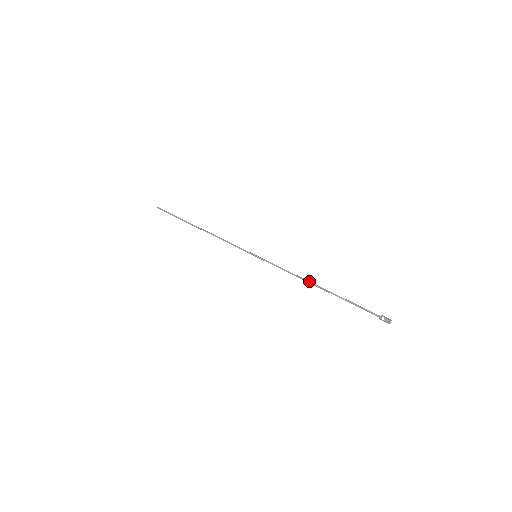
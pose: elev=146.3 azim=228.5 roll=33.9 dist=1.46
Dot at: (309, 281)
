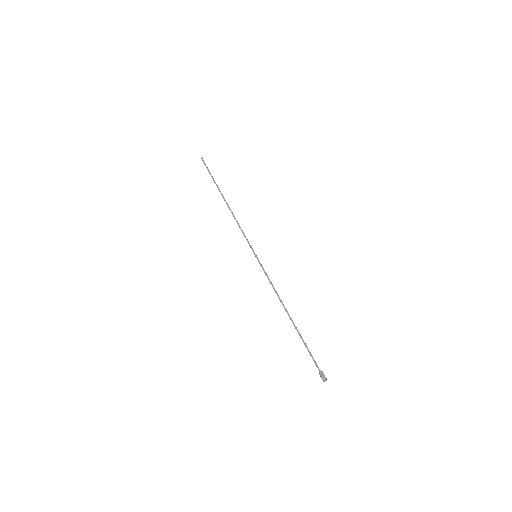
Dot at: (284, 306)
